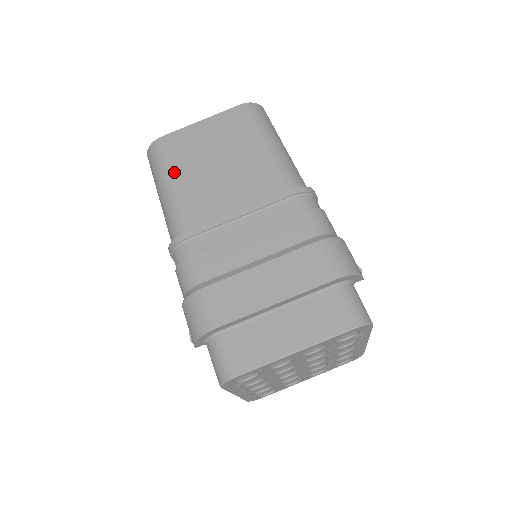
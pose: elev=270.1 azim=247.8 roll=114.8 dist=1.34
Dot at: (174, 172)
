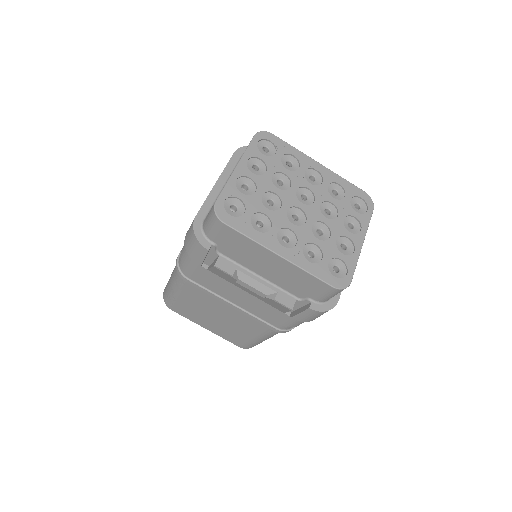
Dot at: occluded
